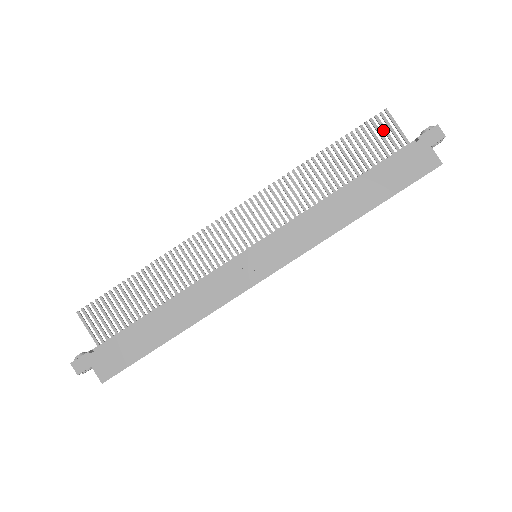
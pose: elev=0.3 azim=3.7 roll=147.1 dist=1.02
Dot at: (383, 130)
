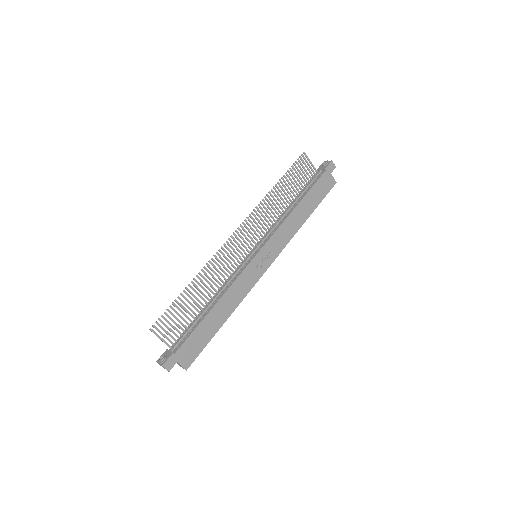
Dot at: occluded
